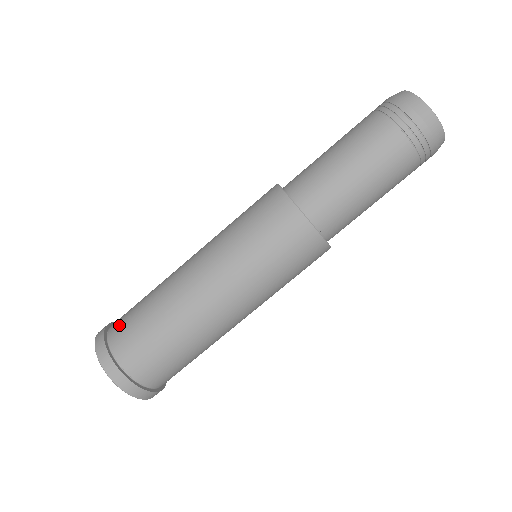
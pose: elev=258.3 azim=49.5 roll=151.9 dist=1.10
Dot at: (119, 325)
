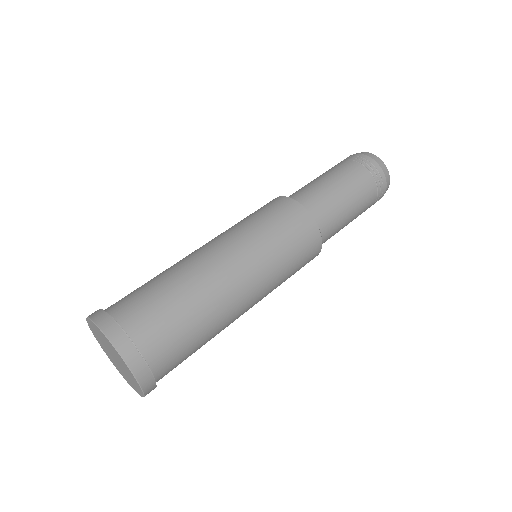
Dot at: occluded
